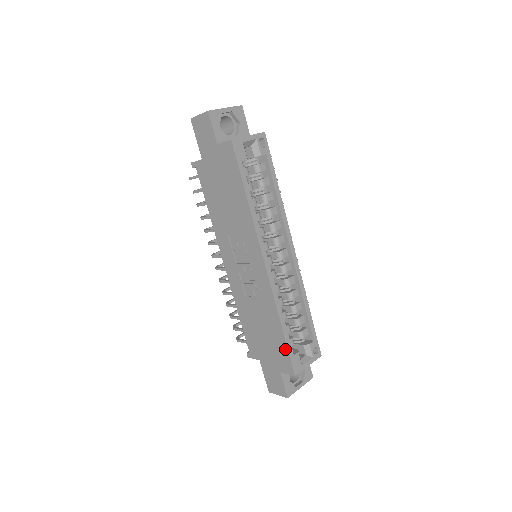
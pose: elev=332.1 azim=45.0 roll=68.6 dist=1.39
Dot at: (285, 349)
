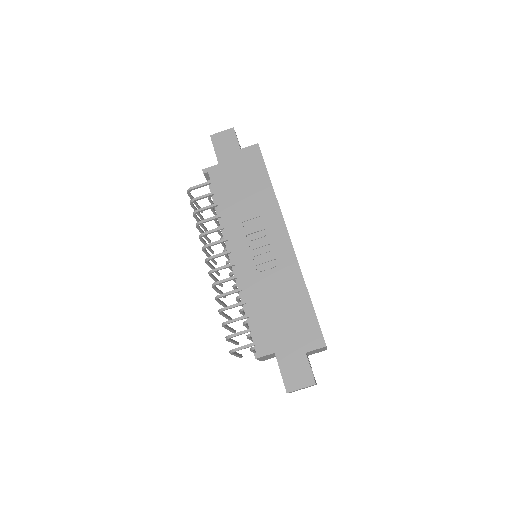
Dot at: (313, 318)
